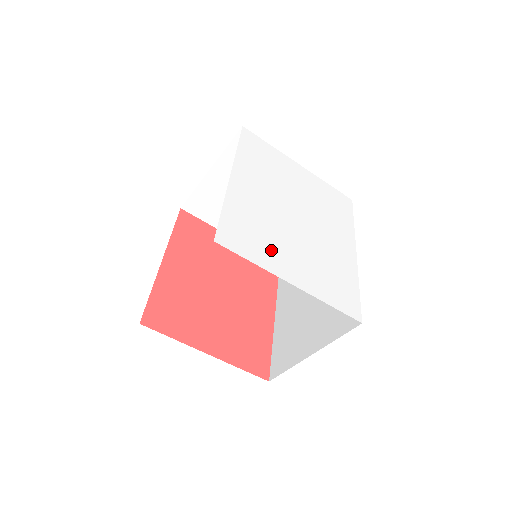
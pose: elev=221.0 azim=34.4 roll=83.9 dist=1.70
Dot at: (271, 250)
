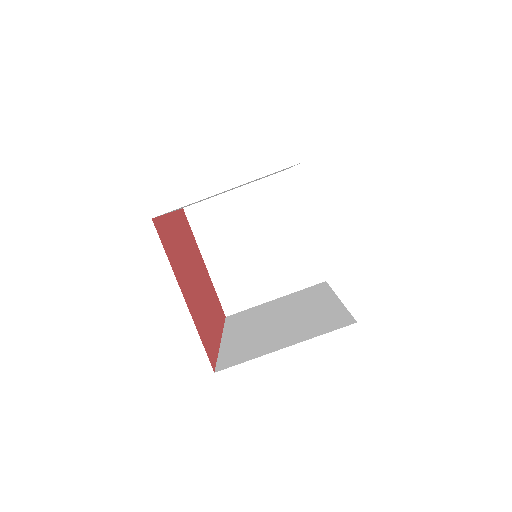
Dot at: occluded
